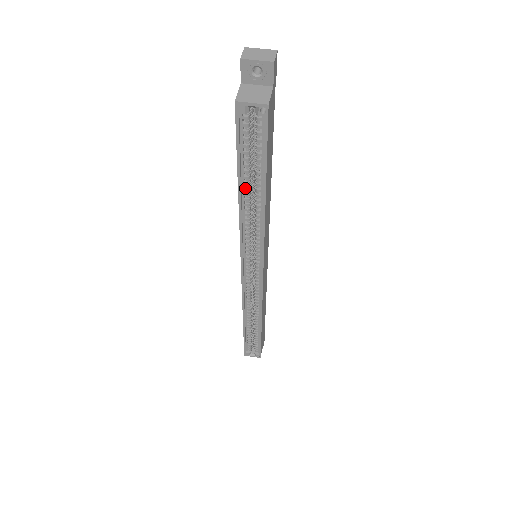
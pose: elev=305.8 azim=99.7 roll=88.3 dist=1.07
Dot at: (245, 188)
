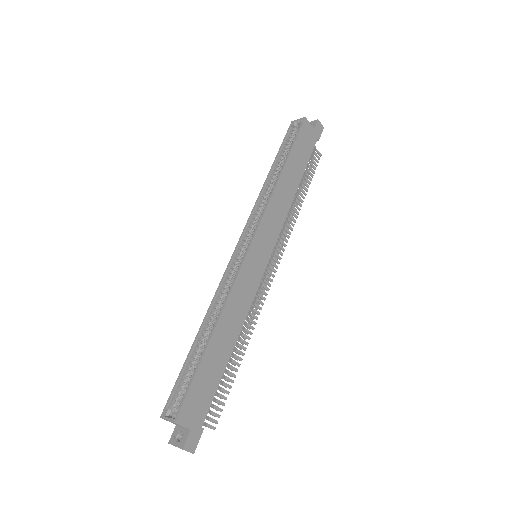
Dot at: (275, 169)
